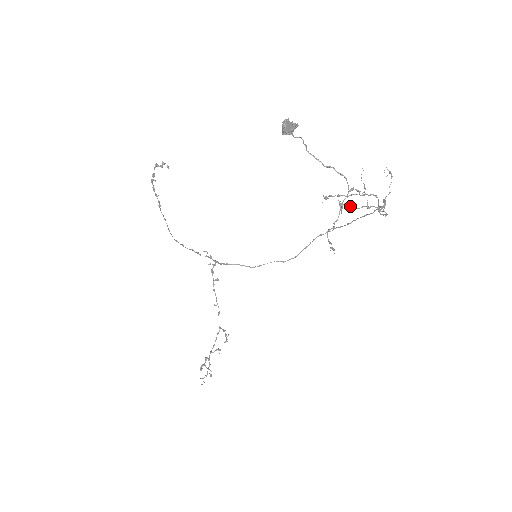
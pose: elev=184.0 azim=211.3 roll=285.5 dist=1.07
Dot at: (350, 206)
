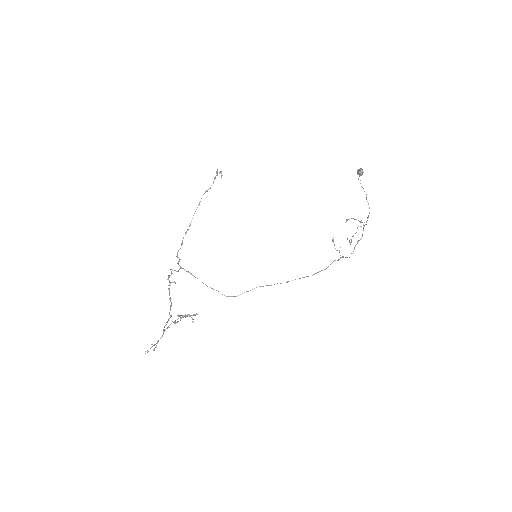
Dot at: (334, 244)
